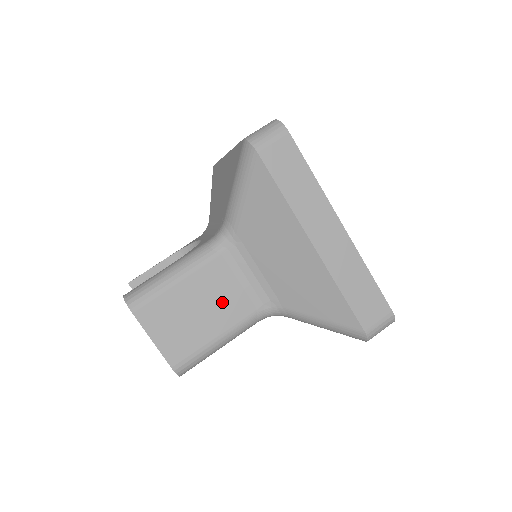
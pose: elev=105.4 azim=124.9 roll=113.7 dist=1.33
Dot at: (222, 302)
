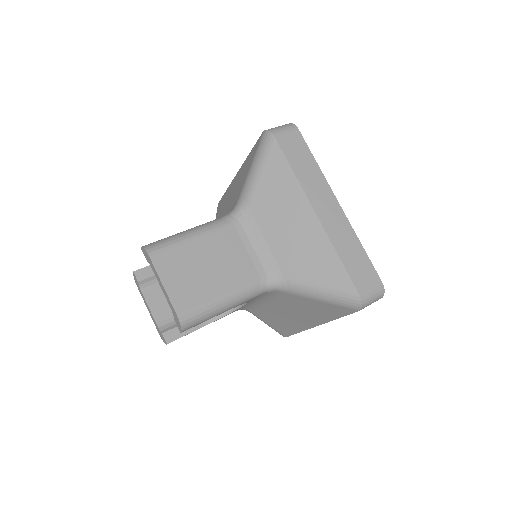
Dot at: (230, 264)
